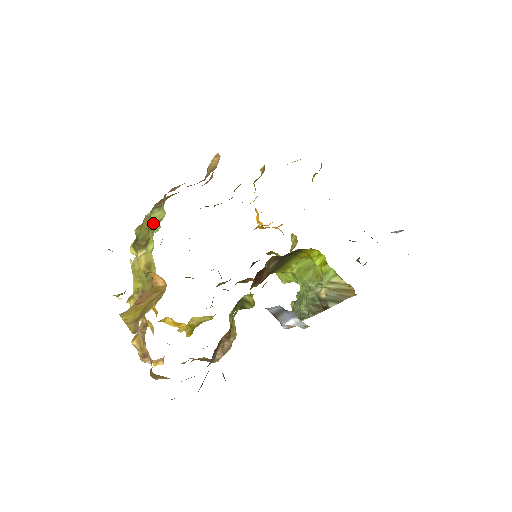
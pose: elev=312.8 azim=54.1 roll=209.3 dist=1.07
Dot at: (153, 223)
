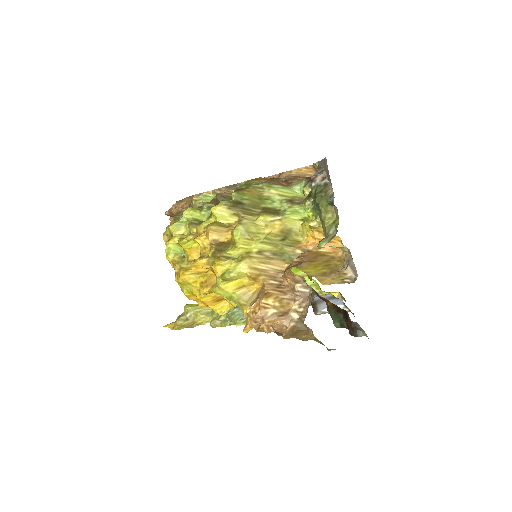
Dot at: (280, 196)
